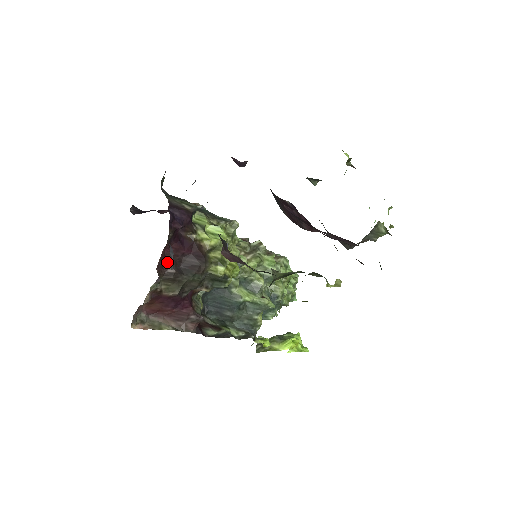
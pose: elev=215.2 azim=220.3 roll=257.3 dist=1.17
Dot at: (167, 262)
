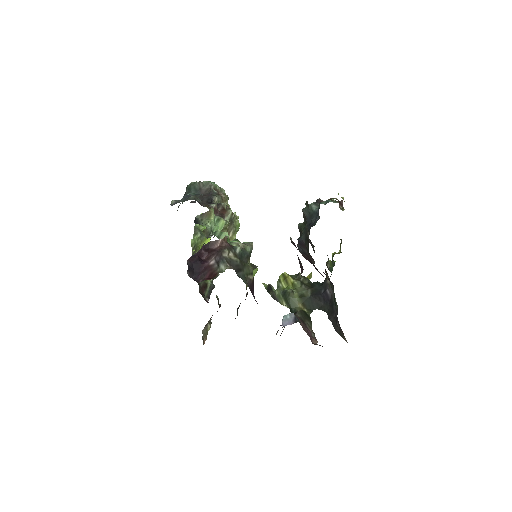
Dot at: occluded
